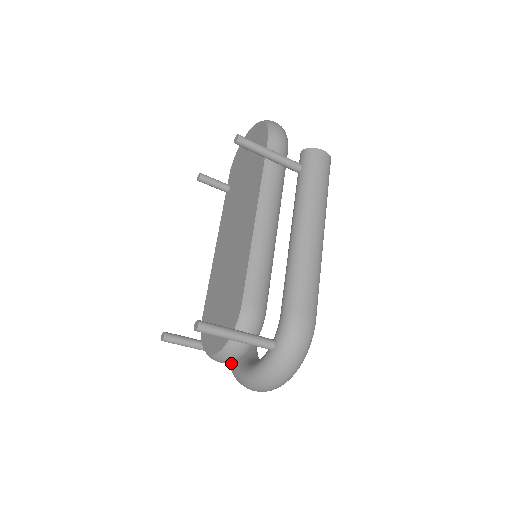
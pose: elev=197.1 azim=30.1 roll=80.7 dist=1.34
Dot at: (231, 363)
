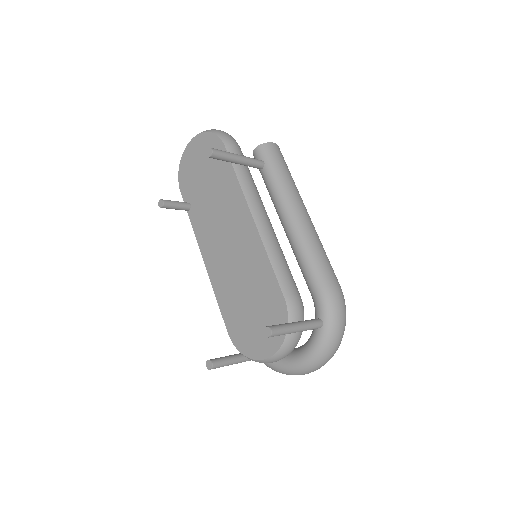
Dot at: occluded
